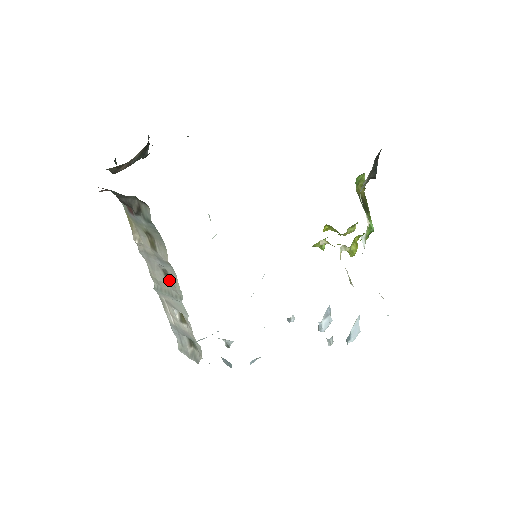
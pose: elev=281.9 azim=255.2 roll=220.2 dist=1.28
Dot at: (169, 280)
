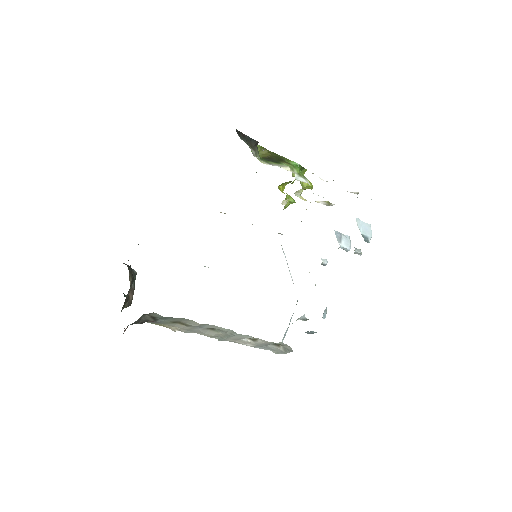
Dot at: (217, 330)
